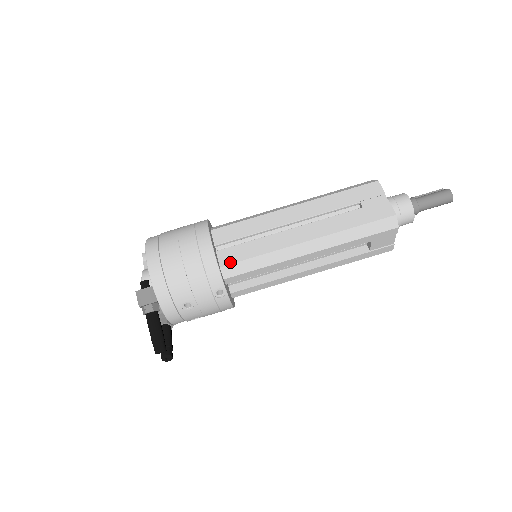
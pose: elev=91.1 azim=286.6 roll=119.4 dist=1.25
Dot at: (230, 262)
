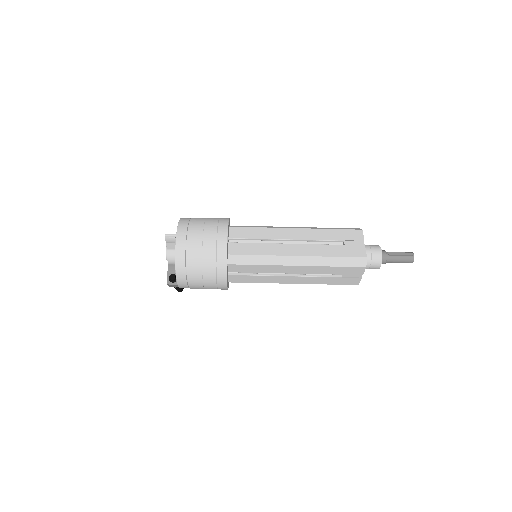
Dot at: (236, 282)
